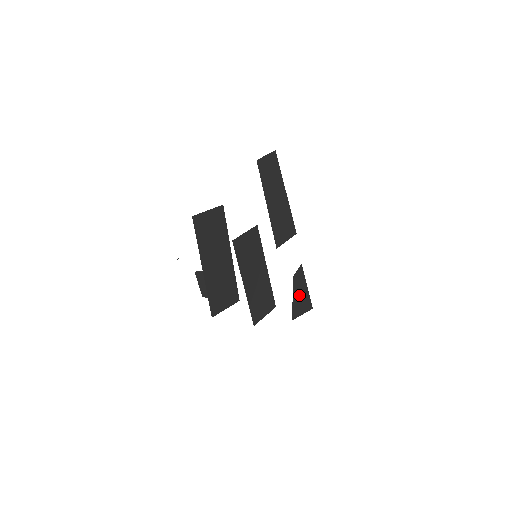
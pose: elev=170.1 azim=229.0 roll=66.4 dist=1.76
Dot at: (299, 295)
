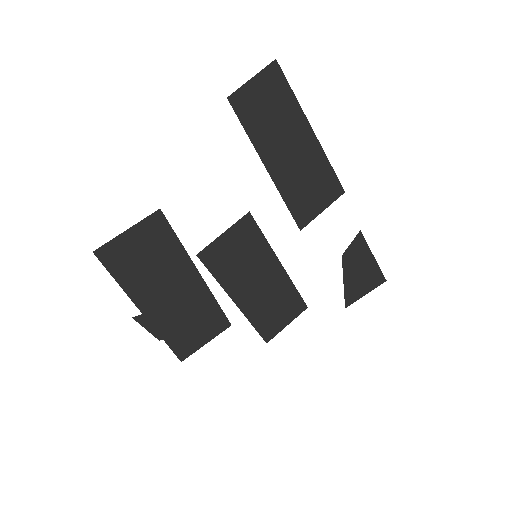
Dot at: (357, 273)
